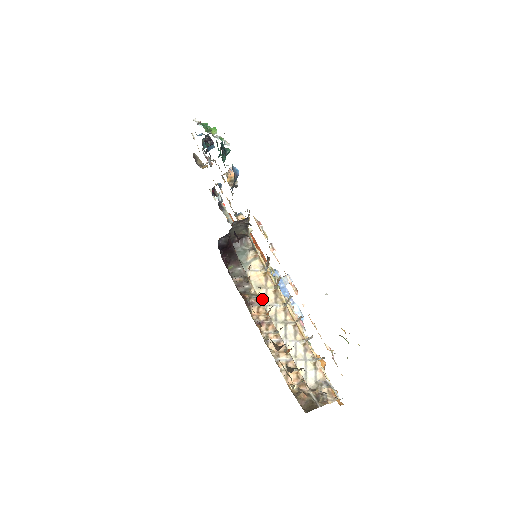
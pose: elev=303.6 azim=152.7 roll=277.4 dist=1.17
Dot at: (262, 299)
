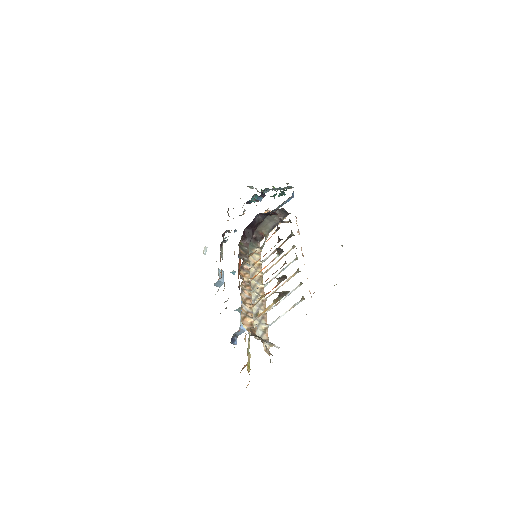
Dot at: (251, 272)
